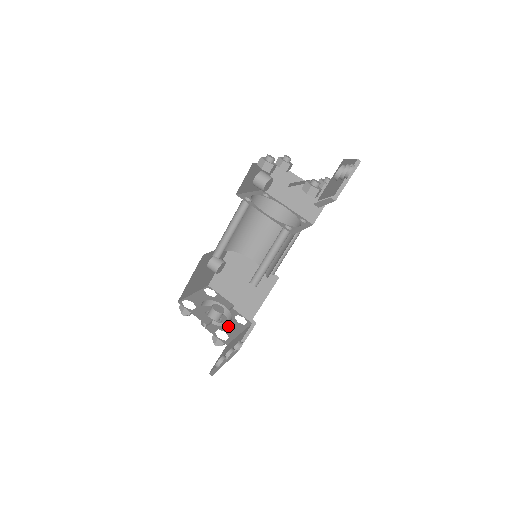
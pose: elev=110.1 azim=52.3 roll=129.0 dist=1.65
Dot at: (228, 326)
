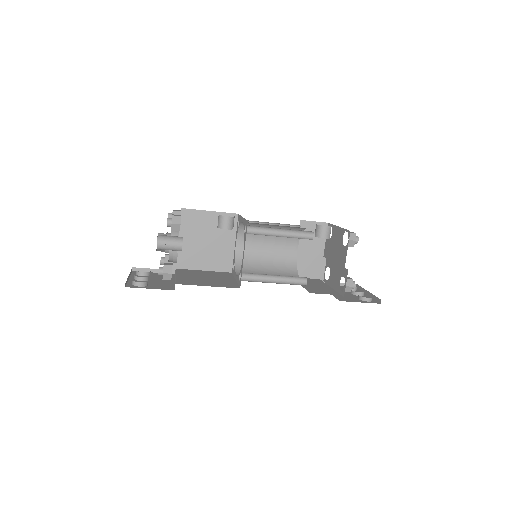
Dot at: occluded
